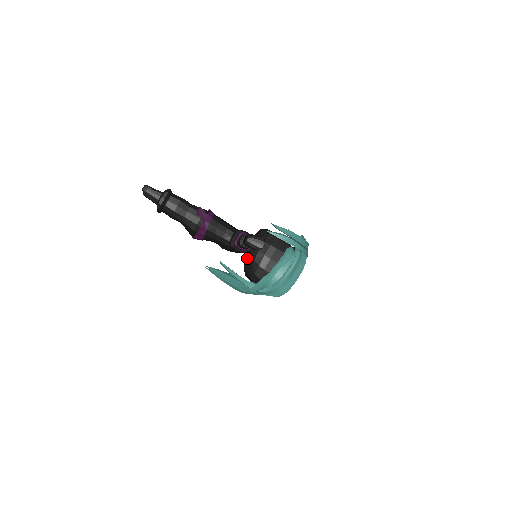
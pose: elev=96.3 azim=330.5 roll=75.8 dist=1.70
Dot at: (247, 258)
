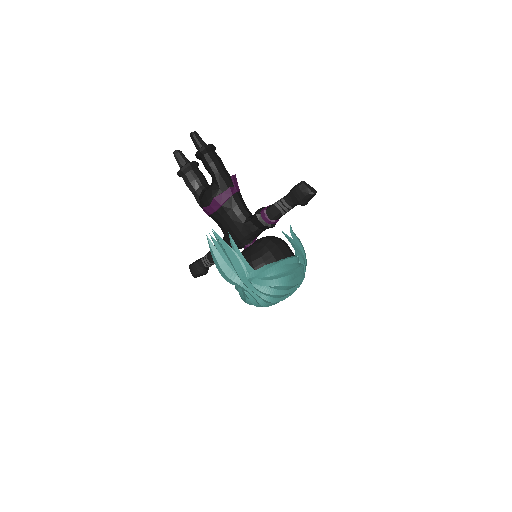
Dot at: (253, 246)
